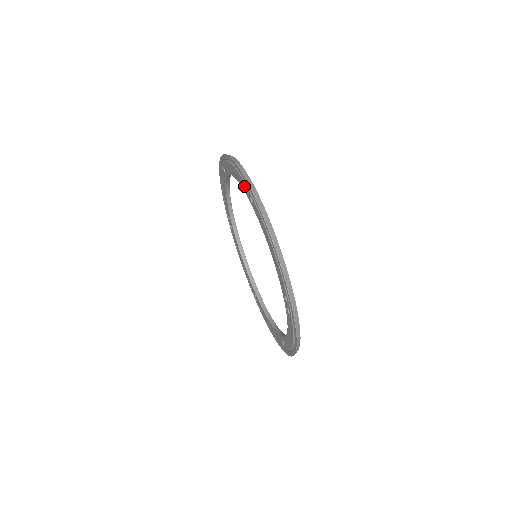
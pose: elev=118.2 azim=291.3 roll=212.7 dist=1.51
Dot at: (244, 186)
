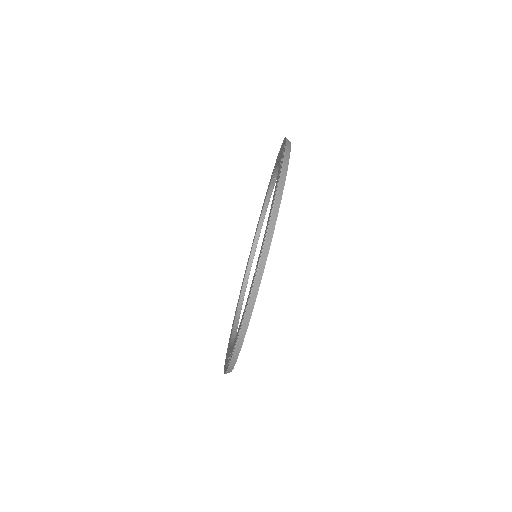
Dot at: (262, 246)
